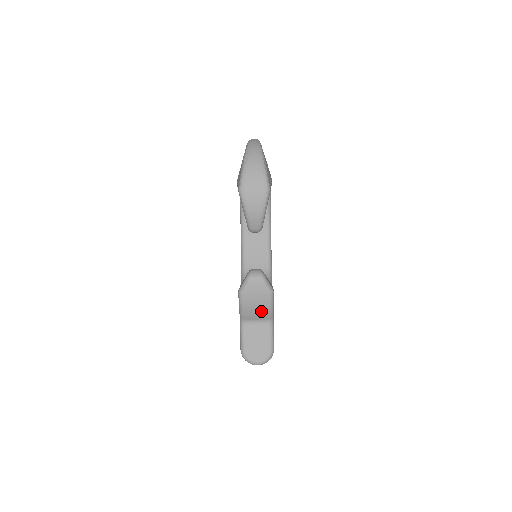
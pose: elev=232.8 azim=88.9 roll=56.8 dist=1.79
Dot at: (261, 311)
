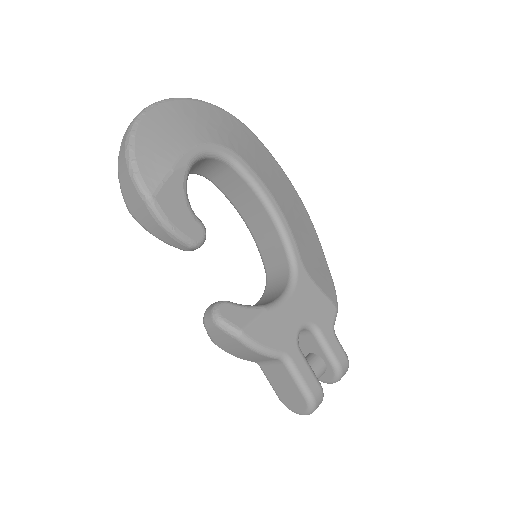
Dot at: (253, 355)
